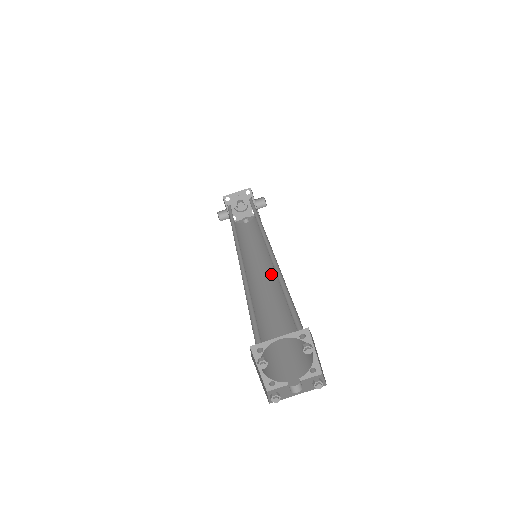
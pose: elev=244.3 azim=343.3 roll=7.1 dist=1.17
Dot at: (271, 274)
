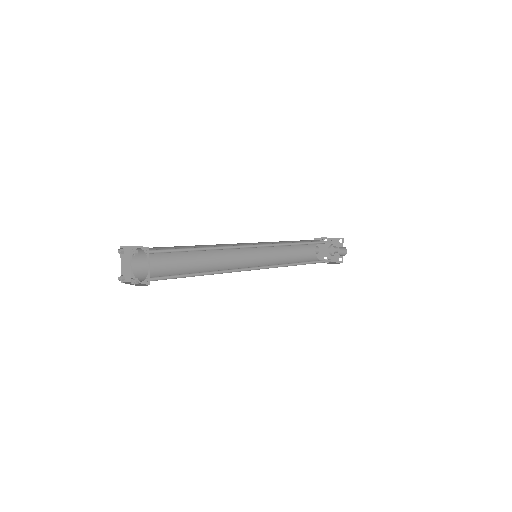
Dot at: (250, 269)
